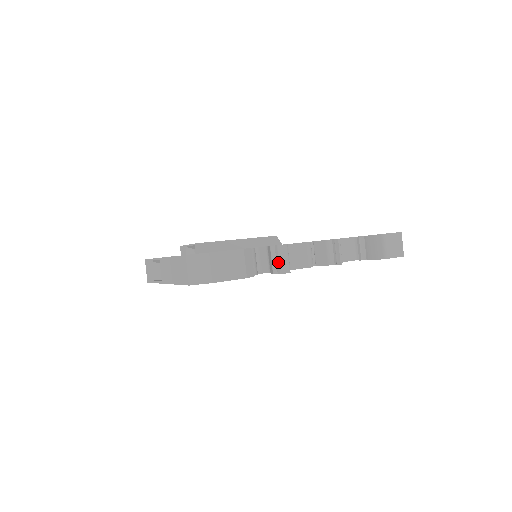
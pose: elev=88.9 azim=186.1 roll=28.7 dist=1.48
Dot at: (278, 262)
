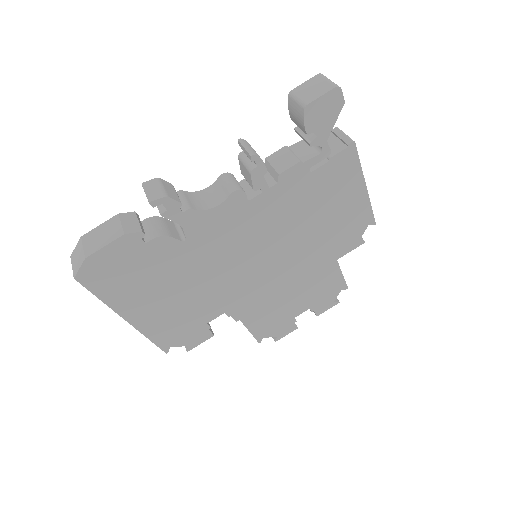
Dot at: (146, 196)
